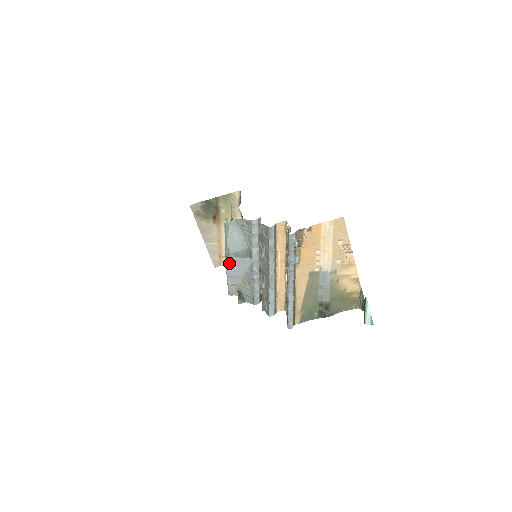
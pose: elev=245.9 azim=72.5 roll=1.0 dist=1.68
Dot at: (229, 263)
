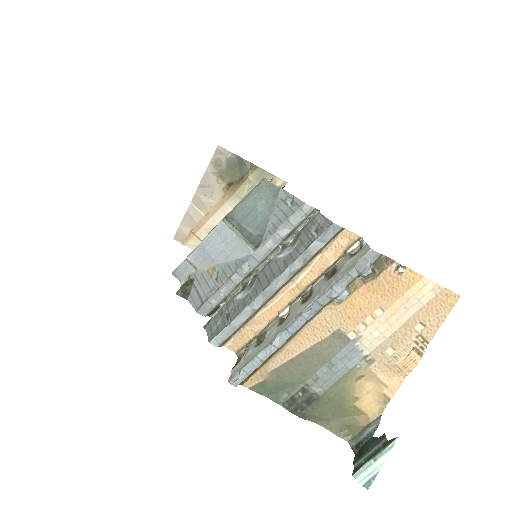
Dot at: (221, 230)
